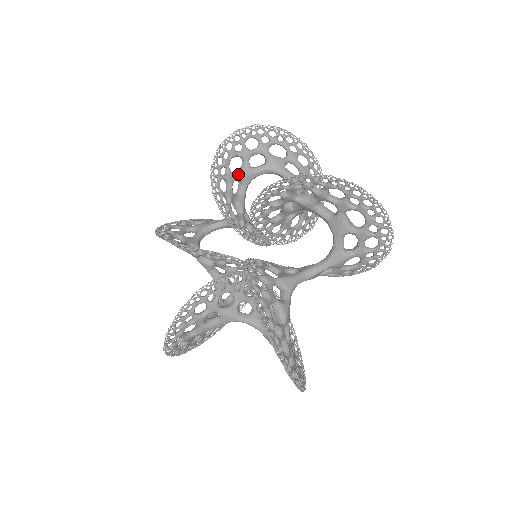
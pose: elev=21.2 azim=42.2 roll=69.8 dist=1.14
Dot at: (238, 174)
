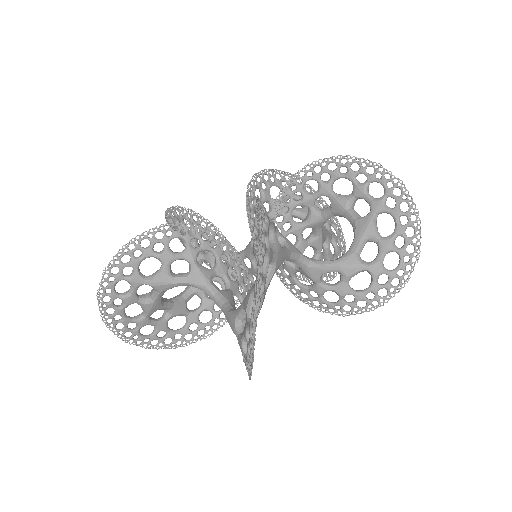
Dot at: (274, 199)
